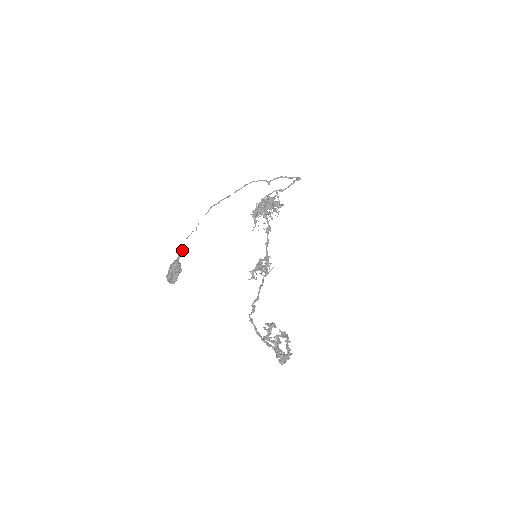
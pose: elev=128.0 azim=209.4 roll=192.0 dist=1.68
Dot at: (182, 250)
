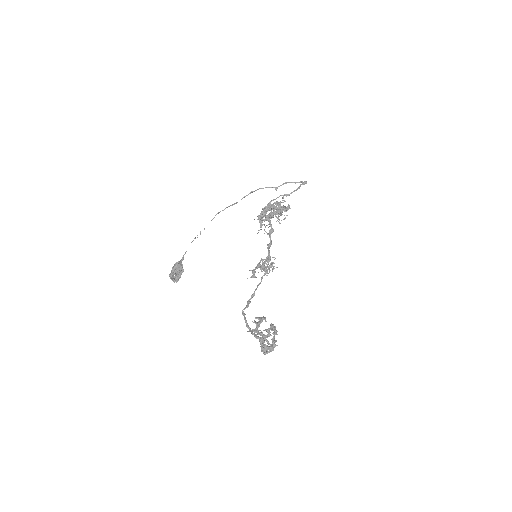
Dot at: occluded
